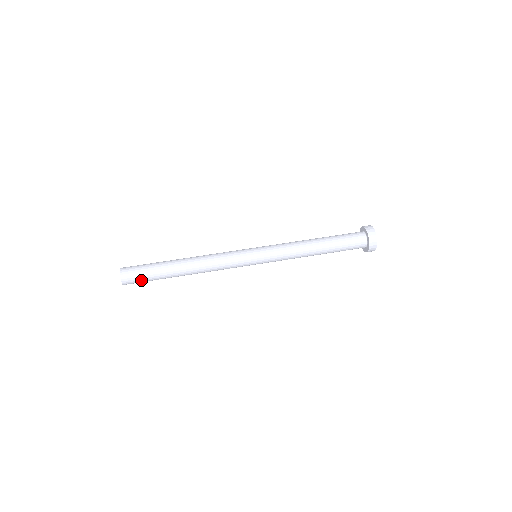
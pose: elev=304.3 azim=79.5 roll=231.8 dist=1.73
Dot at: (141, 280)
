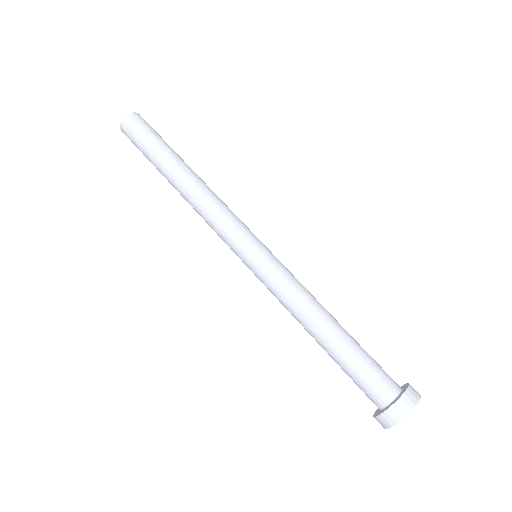
Dot at: occluded
